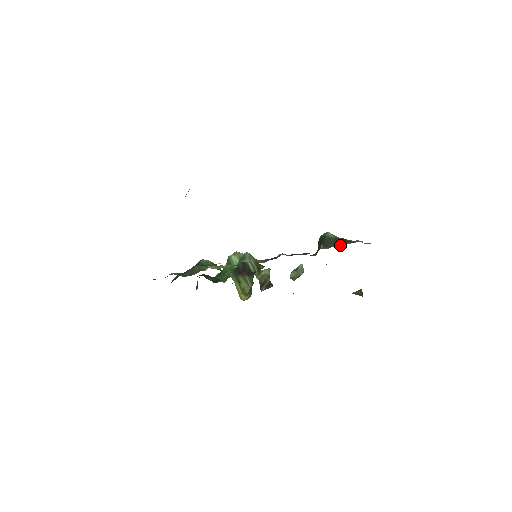
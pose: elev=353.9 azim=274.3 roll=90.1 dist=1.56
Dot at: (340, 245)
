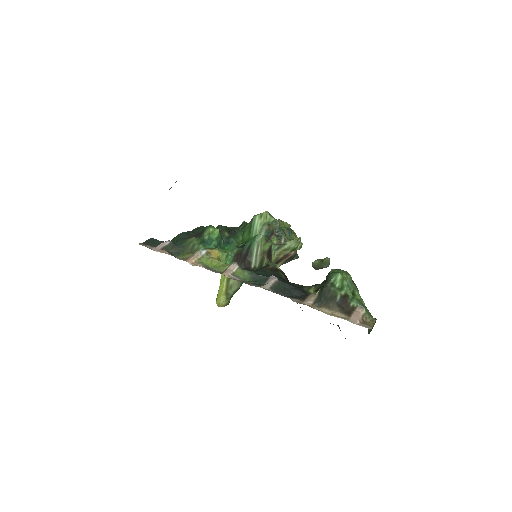
Dot at: (330, 311)
